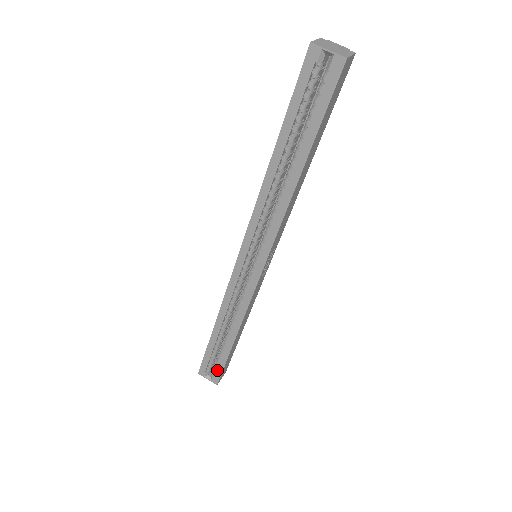
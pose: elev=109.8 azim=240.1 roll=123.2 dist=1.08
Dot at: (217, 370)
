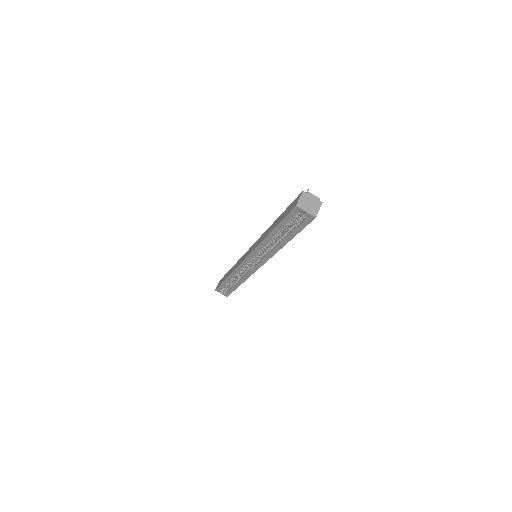
Dot at: (228, 292)
